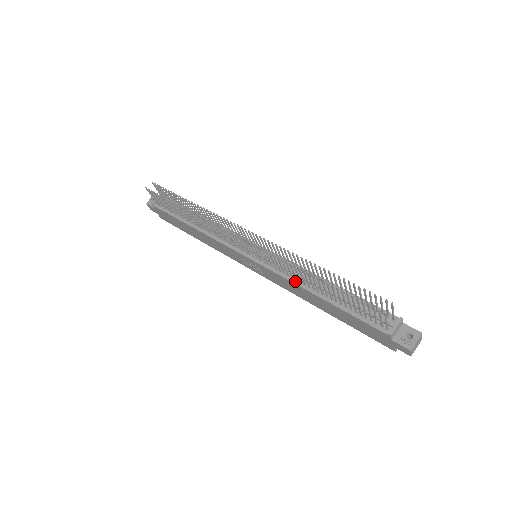
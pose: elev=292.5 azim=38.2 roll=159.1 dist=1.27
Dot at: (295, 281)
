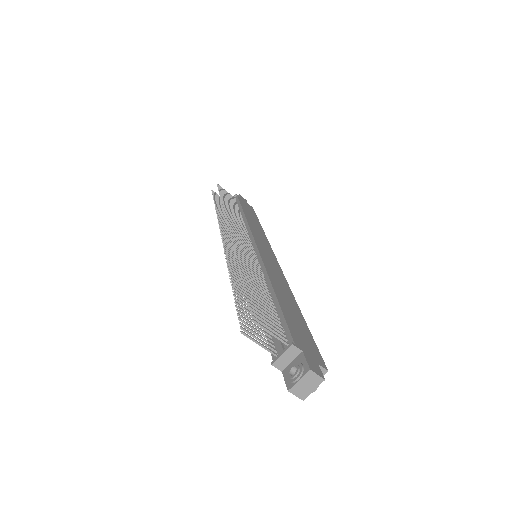
Dot at: occluded
